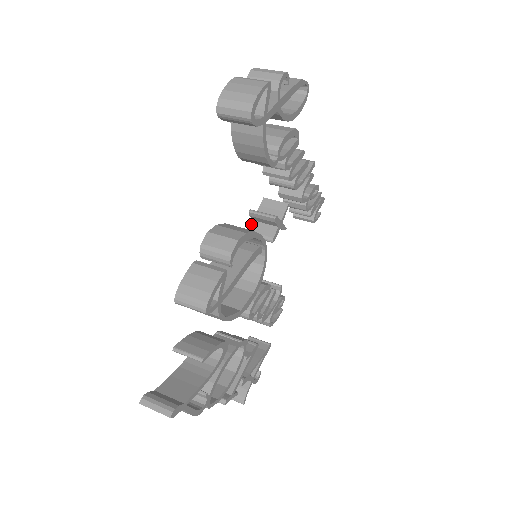
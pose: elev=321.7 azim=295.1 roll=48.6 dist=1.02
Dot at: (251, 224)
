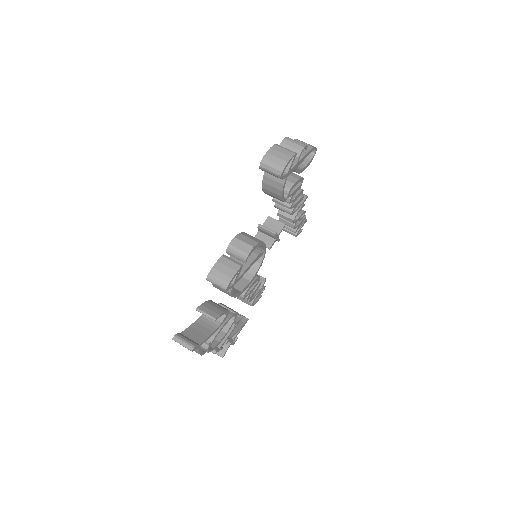
Dot at: (257, 233)
